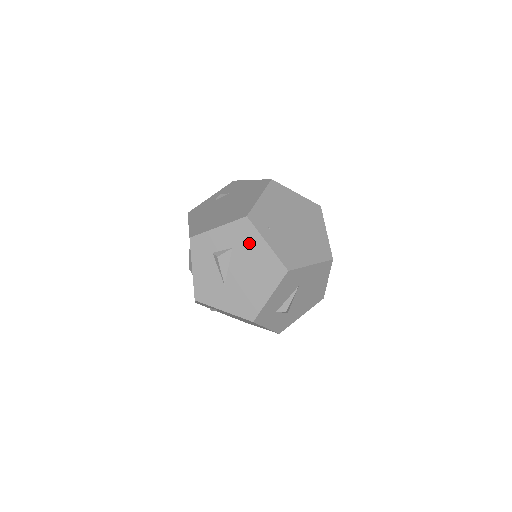
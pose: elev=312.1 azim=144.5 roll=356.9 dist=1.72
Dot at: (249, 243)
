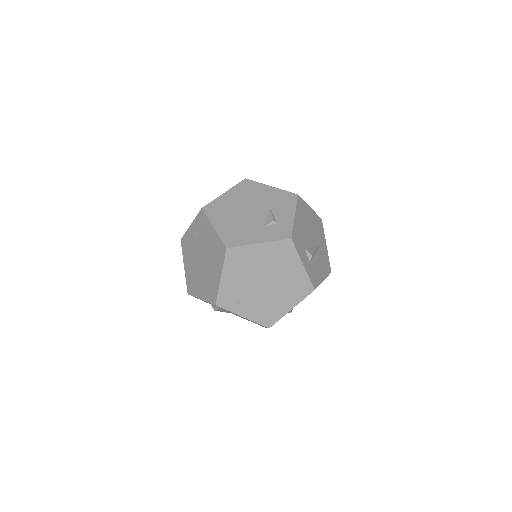
Dot at: occluded
